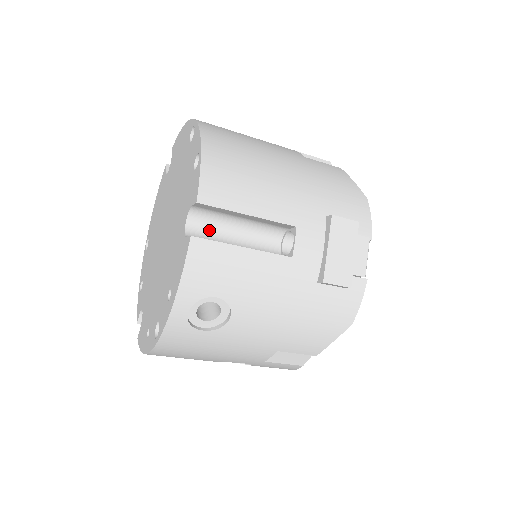
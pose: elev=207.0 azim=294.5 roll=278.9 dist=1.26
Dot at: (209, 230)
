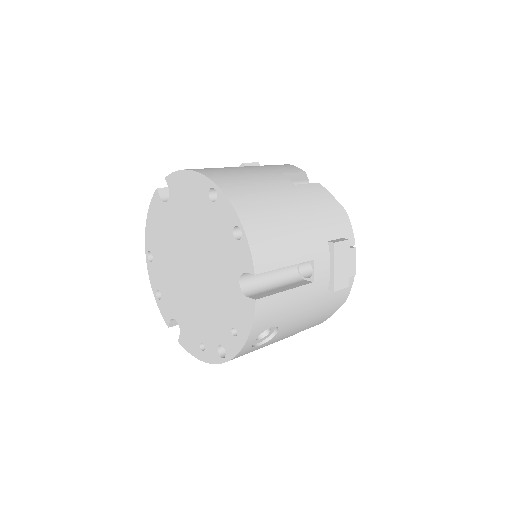
Dot at: (254, 280)
